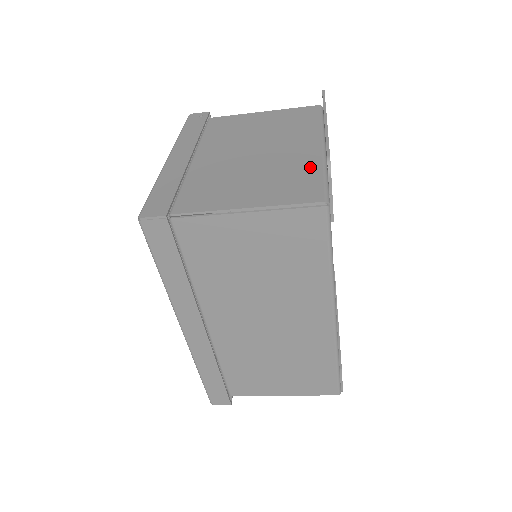
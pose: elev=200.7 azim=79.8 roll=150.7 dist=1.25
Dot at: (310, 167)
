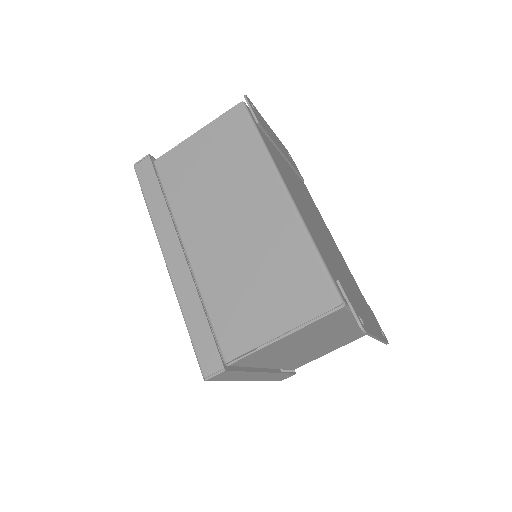
Dot at: occluded
